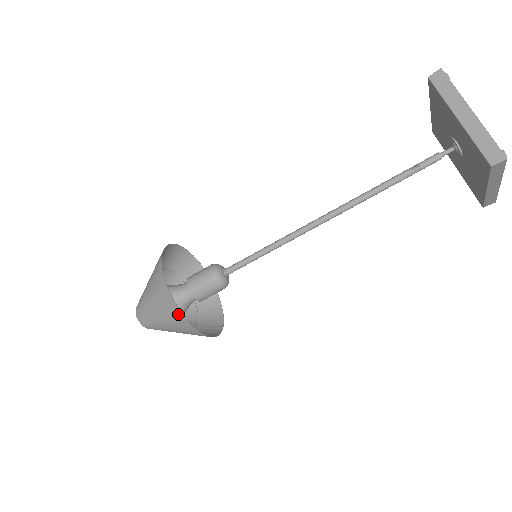
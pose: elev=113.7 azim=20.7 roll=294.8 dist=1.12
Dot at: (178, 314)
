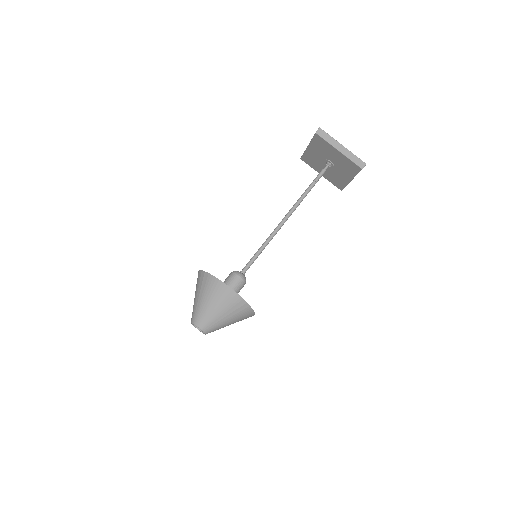
Dot at: (244, 305)
